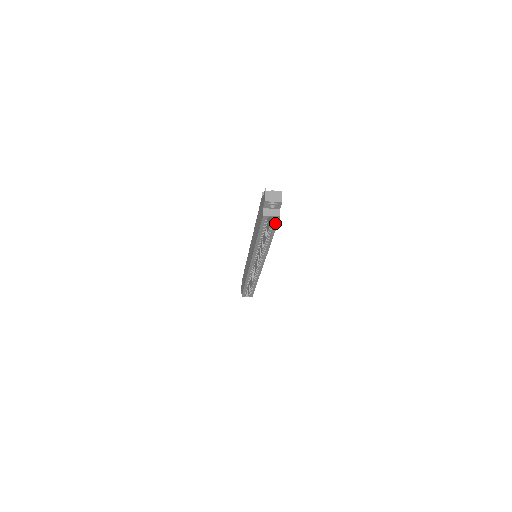
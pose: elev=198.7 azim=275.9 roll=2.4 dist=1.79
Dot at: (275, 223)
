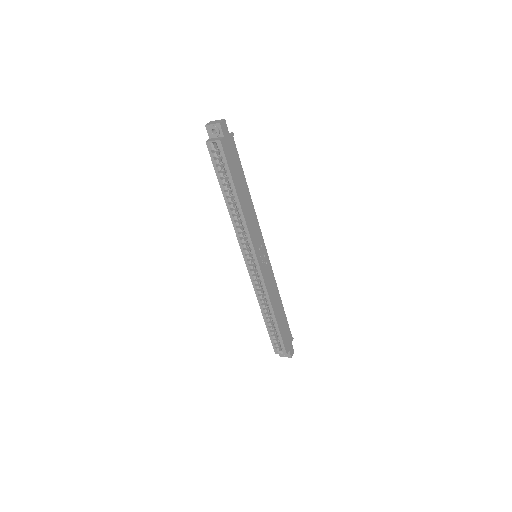
Dot at: (223, 156)
